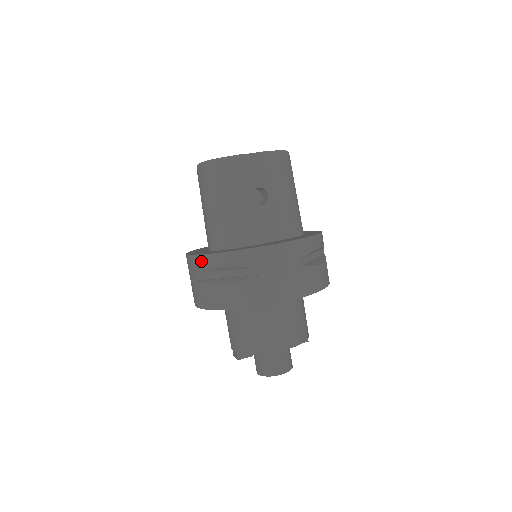
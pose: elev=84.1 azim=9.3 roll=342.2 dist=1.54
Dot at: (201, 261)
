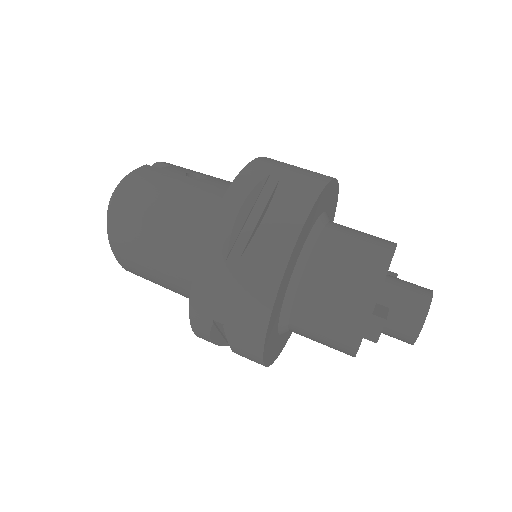
Dot at: (215, 235)
